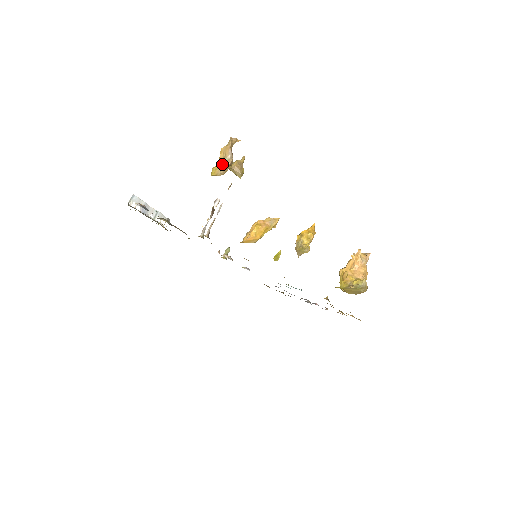
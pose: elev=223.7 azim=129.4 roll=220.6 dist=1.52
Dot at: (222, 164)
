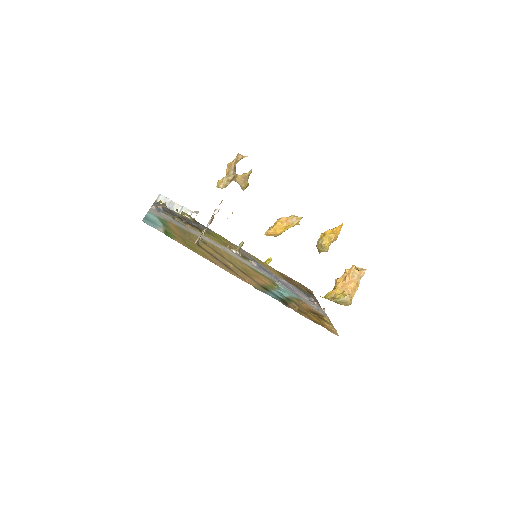
Dot at: (225, 179)
